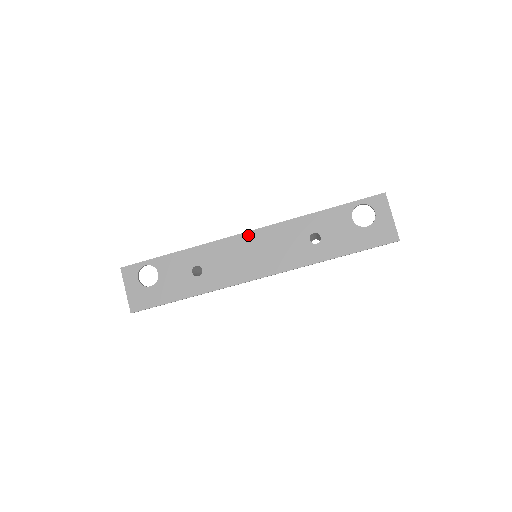
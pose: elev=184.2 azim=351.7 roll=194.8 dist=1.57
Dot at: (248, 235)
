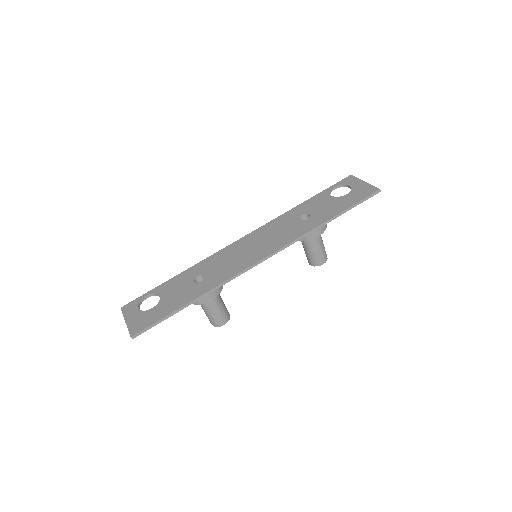
Dot at: (243, 239)
